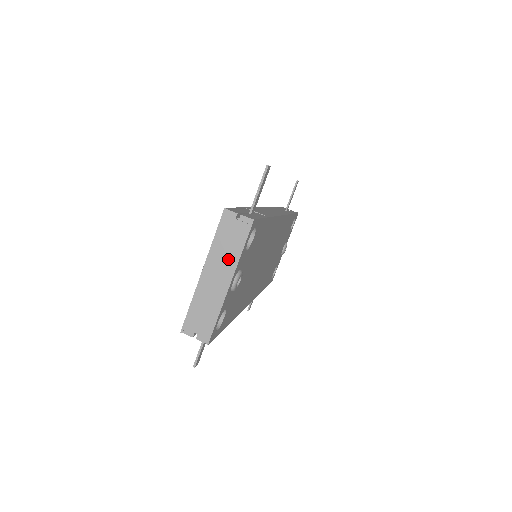
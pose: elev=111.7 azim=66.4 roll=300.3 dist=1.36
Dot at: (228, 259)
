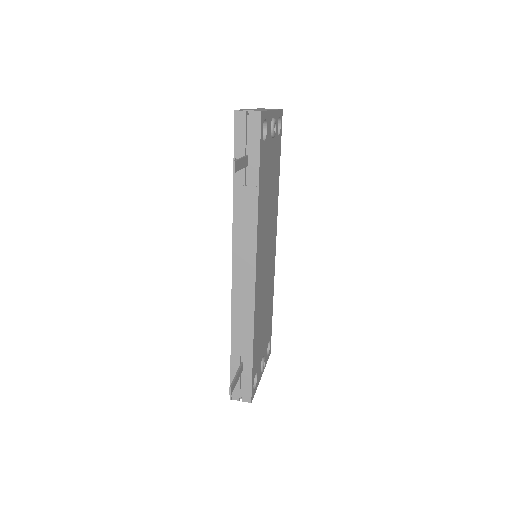
Dot at: (269, 109)
